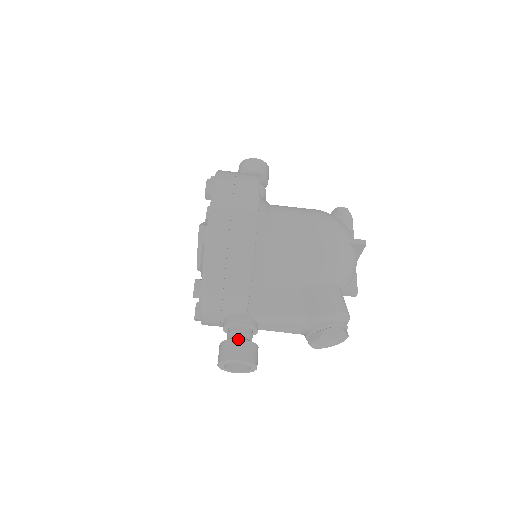
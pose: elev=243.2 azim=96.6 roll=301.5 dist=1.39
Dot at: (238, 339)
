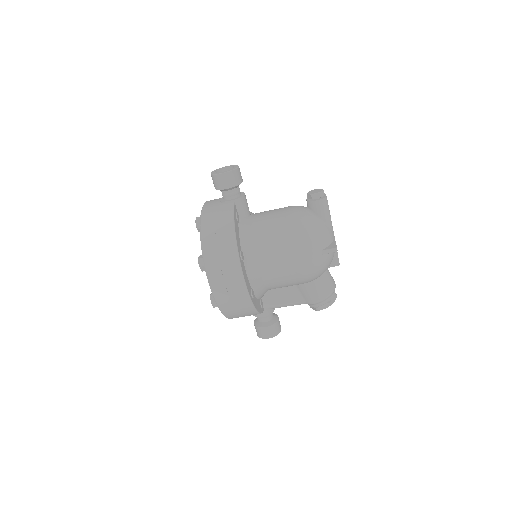
Dot at: (264, 327)
